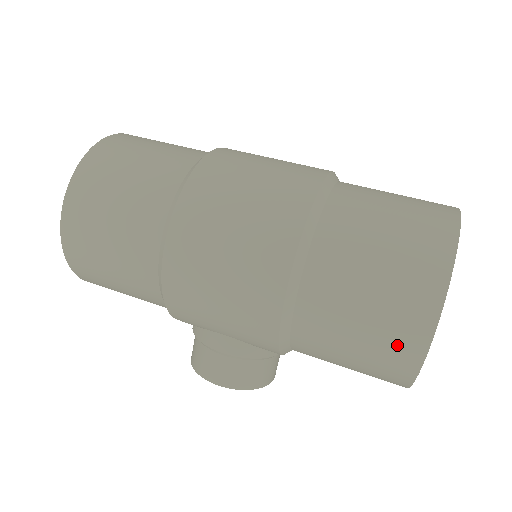
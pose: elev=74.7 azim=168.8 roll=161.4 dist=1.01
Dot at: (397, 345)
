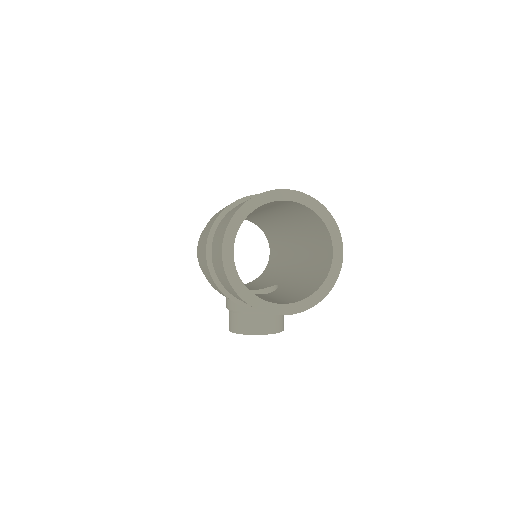
Dot at: (222, 269)
